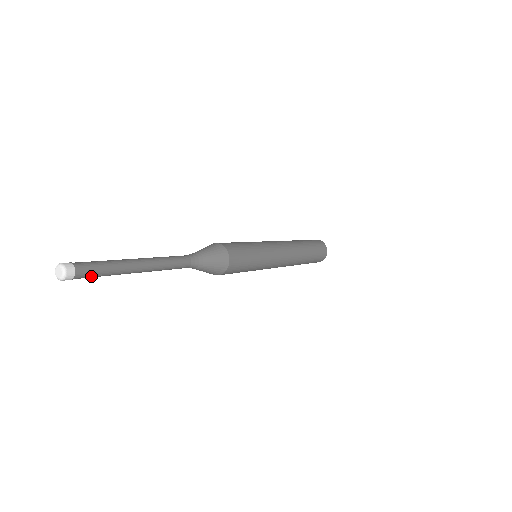
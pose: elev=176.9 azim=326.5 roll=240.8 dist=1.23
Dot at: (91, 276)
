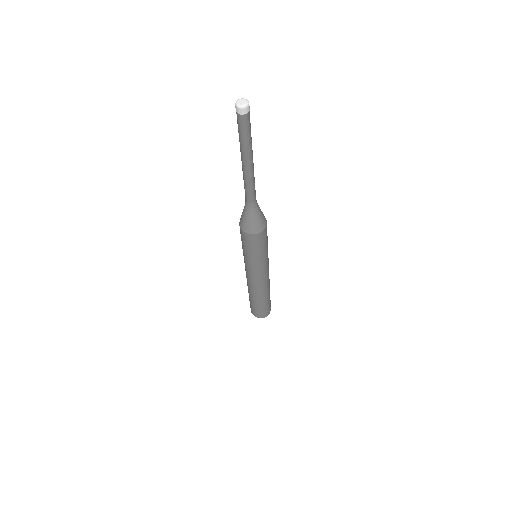
Dot at: (245, 127)
